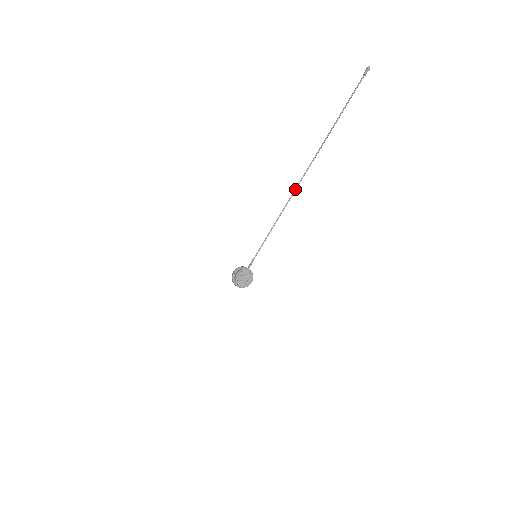
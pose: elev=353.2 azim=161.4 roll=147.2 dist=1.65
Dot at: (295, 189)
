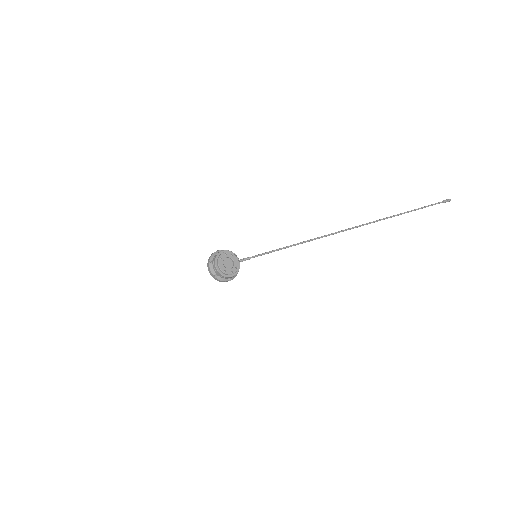
Dot at: occluded
